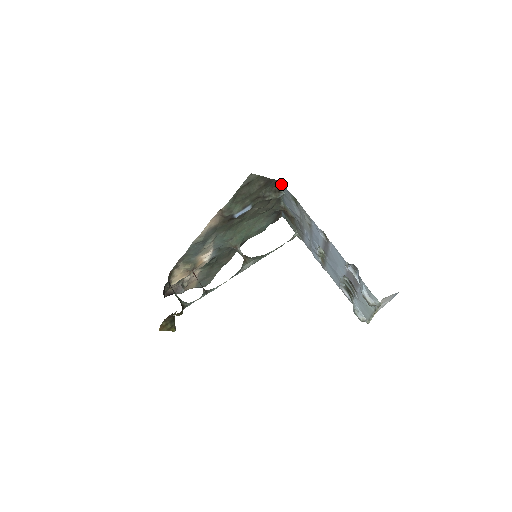
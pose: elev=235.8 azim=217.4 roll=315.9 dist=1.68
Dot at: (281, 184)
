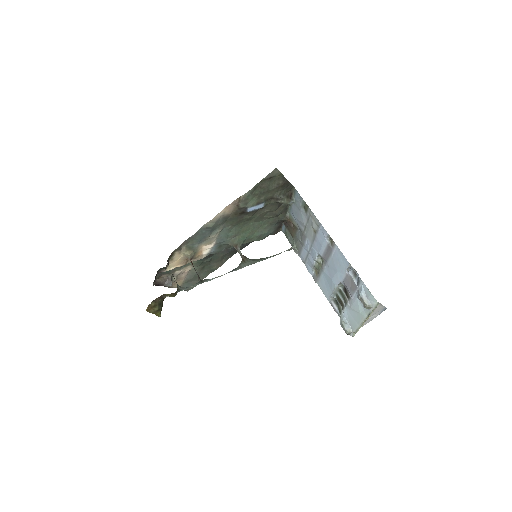
Dot at: (295, 191)
